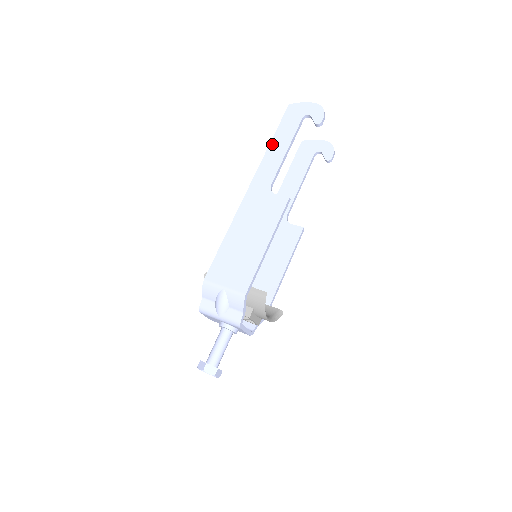
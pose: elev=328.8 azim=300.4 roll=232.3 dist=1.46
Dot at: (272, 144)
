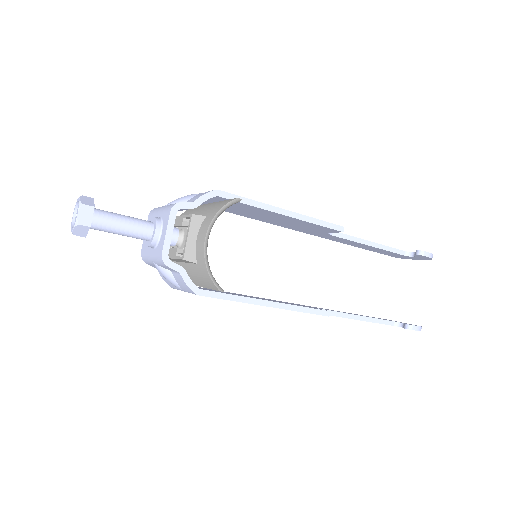
Dot at: occluded
